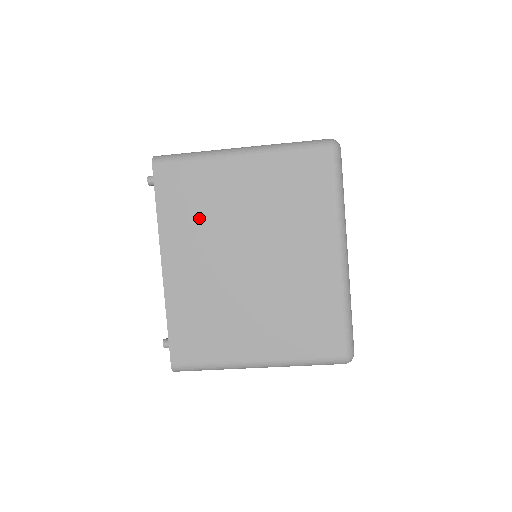
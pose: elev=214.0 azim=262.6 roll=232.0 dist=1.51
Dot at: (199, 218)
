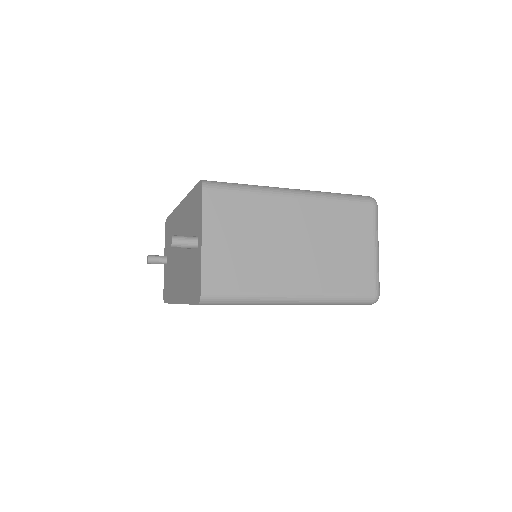
Dot at: occluded
